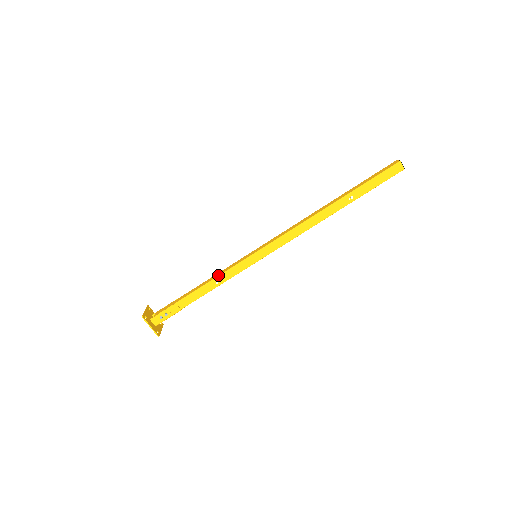
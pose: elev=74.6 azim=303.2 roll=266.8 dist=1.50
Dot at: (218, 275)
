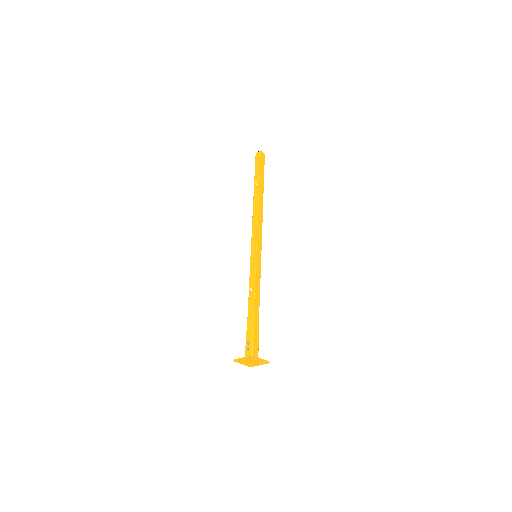
Dot at: (249, 288)
